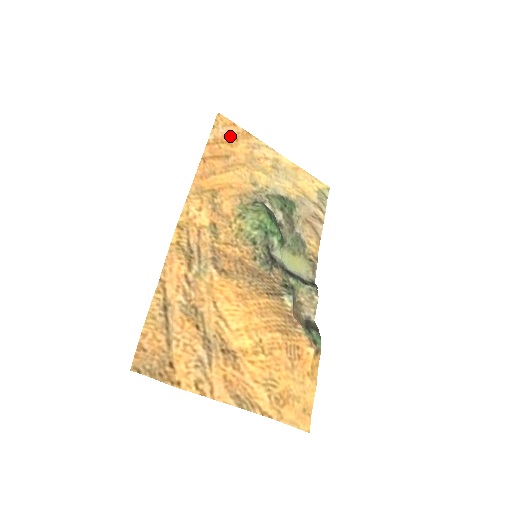
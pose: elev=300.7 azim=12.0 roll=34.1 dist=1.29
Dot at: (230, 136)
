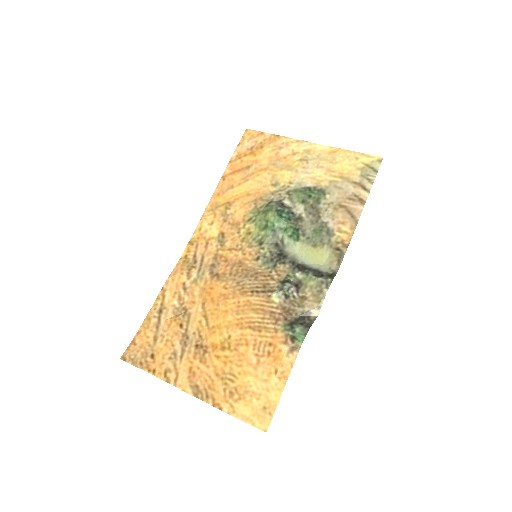
Dot at: (255, 146)
